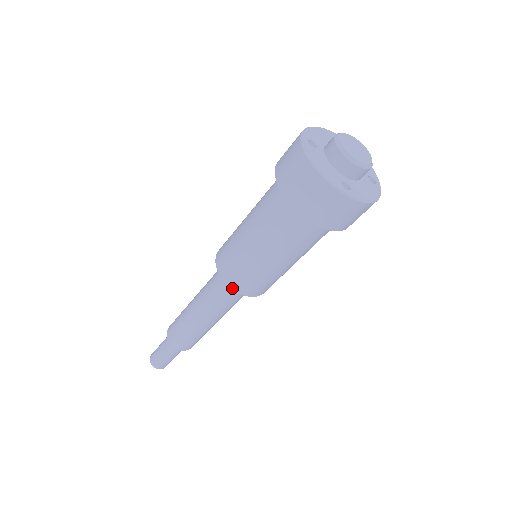
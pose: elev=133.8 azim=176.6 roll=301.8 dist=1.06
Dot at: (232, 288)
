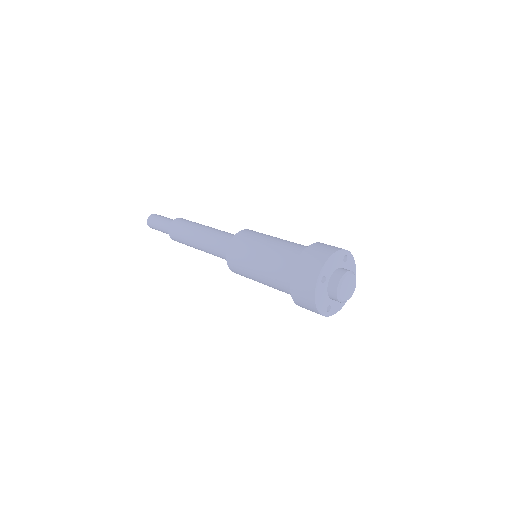
Dot at: (232, 271)
